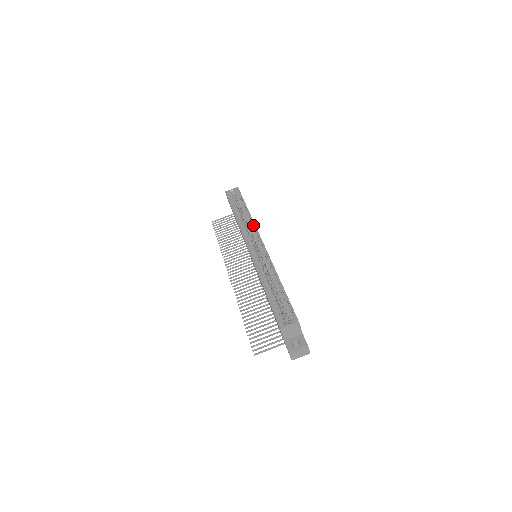
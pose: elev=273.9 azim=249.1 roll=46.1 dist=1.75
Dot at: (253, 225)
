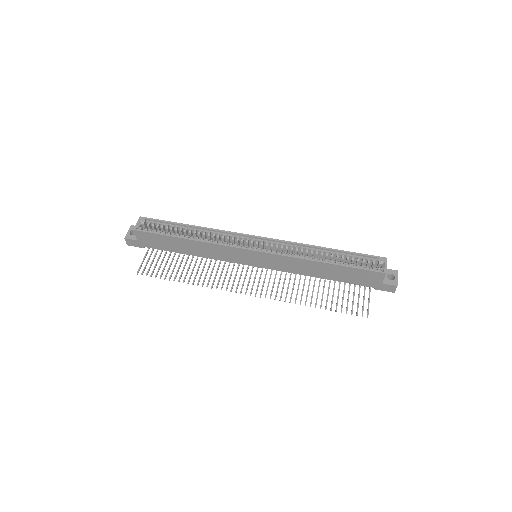
Dot at: (223, 233)
